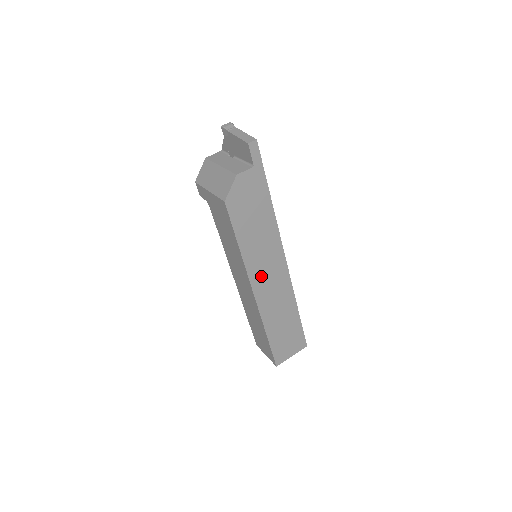
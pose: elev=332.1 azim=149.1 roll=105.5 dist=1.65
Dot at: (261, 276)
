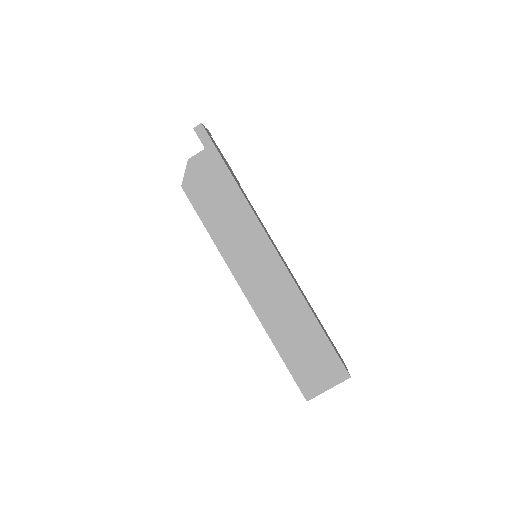
Dot at: (247, 269)
